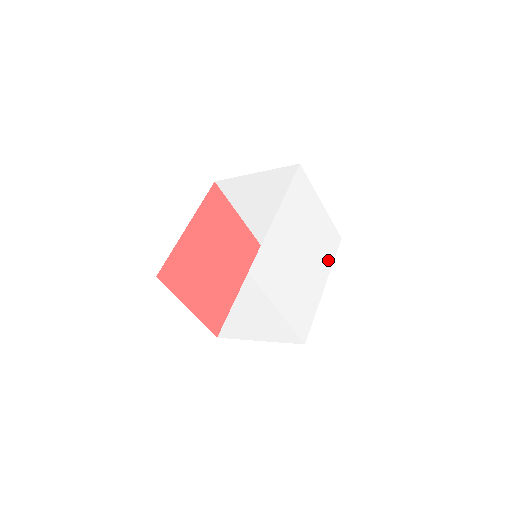
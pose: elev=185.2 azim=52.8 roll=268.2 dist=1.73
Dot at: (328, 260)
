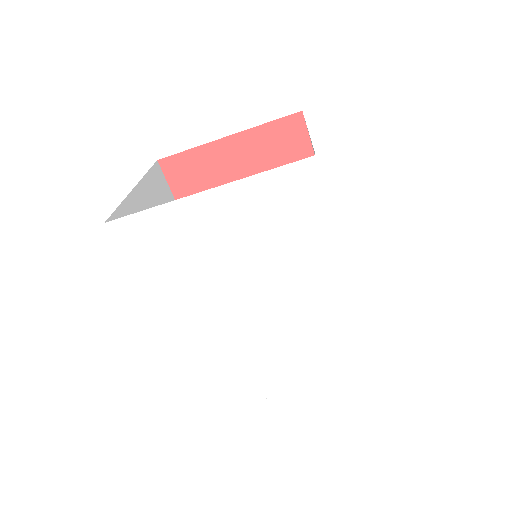
Dot at: (317, 237)
